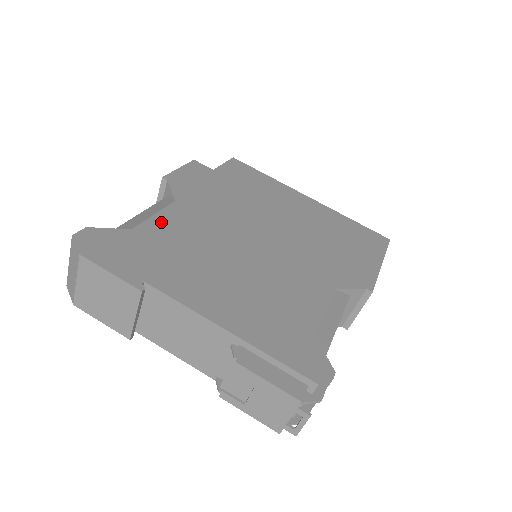
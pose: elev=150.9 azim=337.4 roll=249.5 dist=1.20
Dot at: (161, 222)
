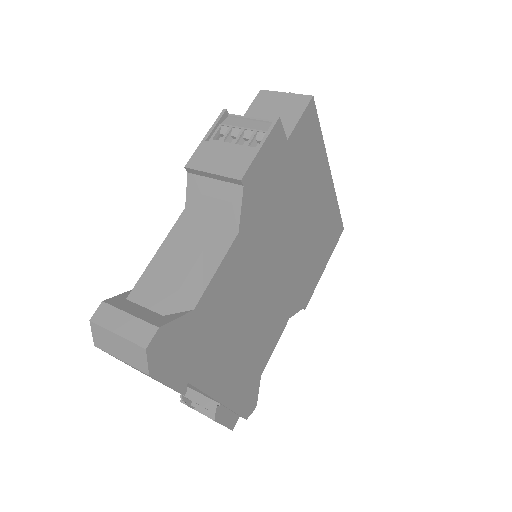
Dot at: (218, 283)
